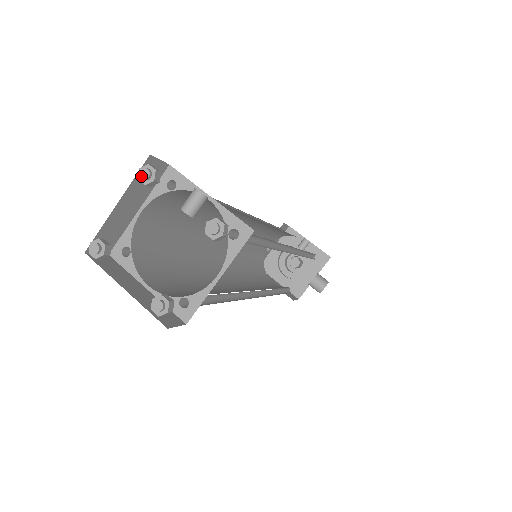
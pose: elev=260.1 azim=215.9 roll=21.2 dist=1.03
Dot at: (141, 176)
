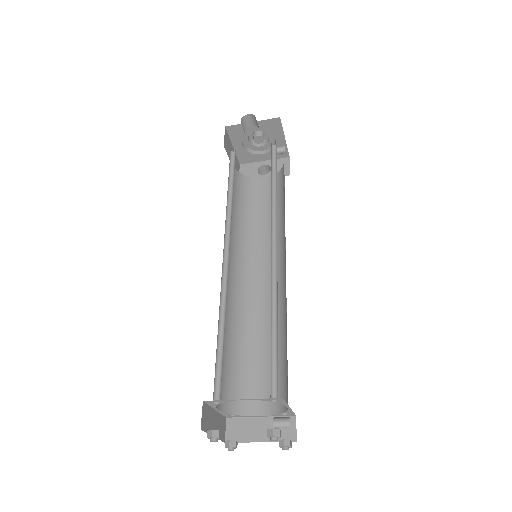
Dot at: occluded
